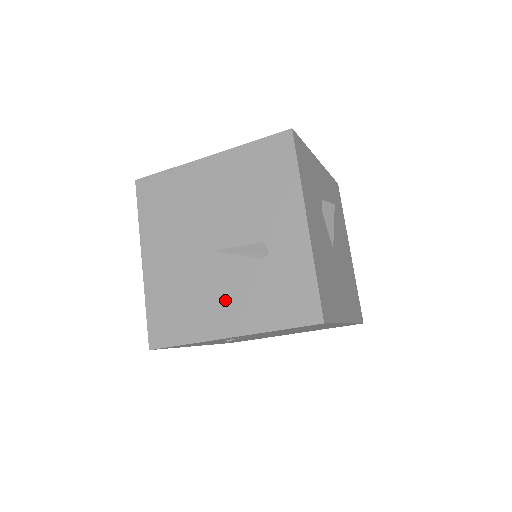
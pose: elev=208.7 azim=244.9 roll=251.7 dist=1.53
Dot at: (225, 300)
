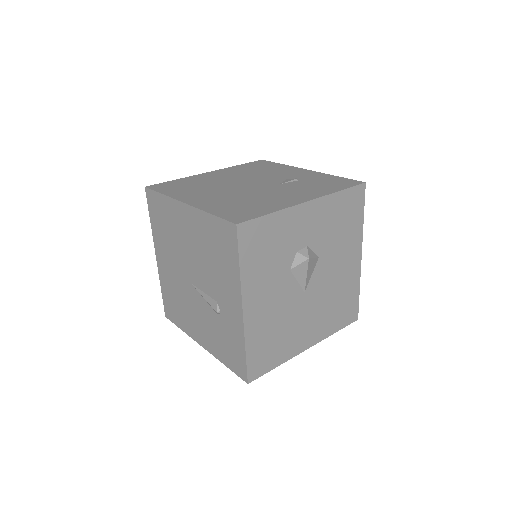
Dot at: (199, 322)
